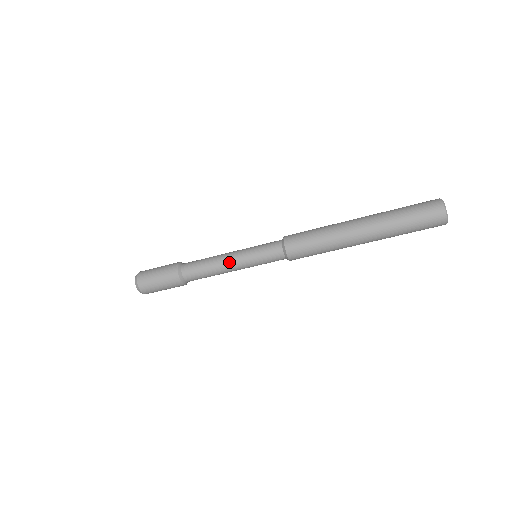
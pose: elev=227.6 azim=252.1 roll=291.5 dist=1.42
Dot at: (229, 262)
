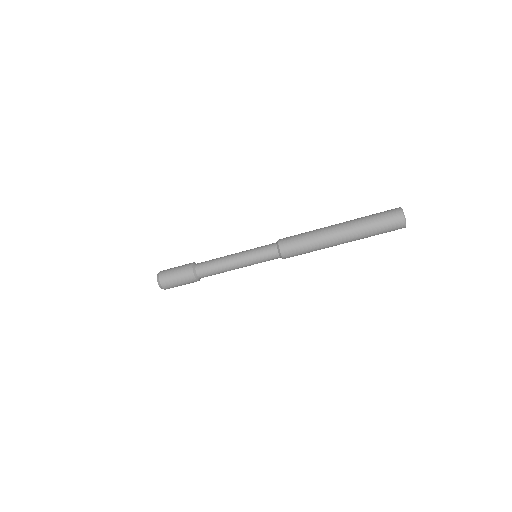
Dot at: (234, 257)
